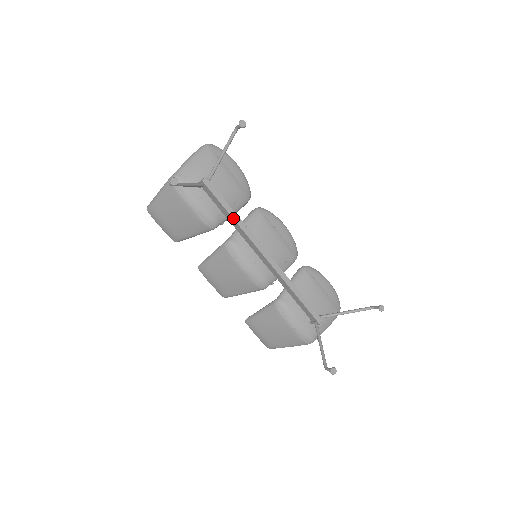
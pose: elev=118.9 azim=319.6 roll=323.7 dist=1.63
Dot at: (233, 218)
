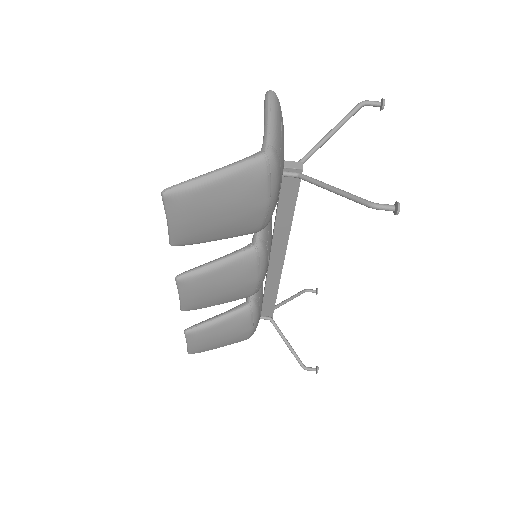
Dot at: (292, 219)
